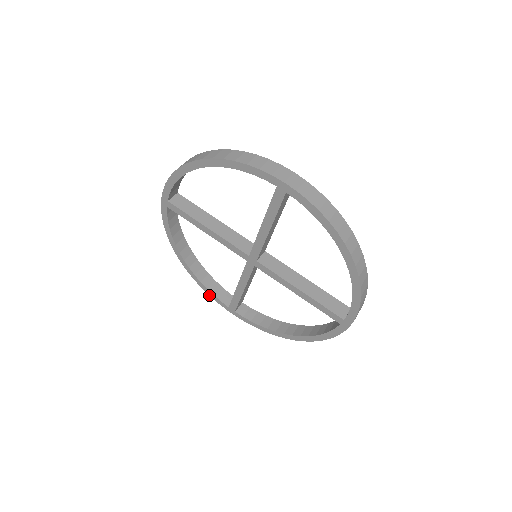
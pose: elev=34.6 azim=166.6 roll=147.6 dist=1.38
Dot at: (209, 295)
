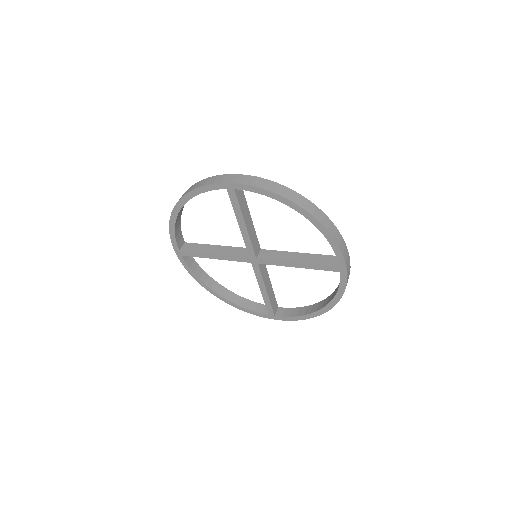
Dot at: (170, 234)
